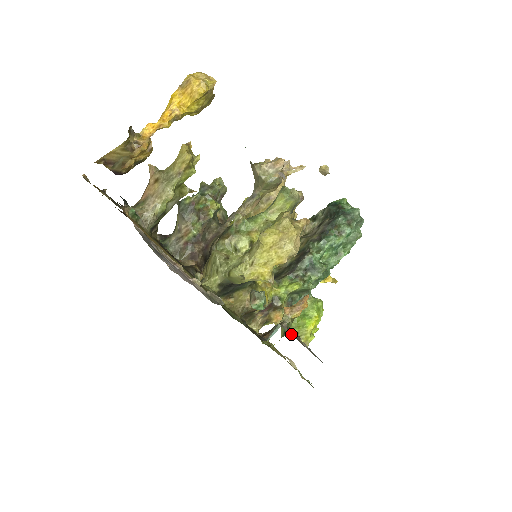
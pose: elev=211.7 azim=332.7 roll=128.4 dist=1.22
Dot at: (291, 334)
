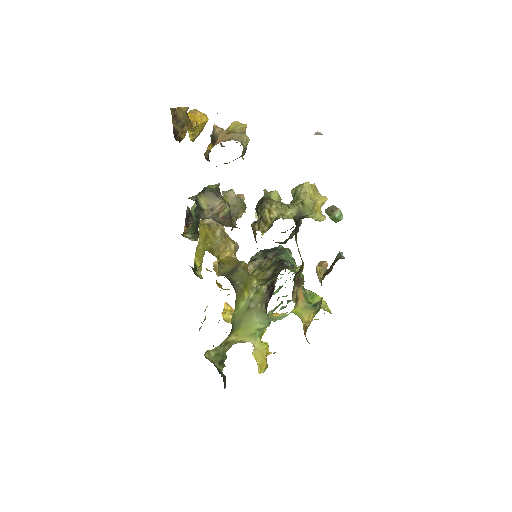
Dot at: occluded
